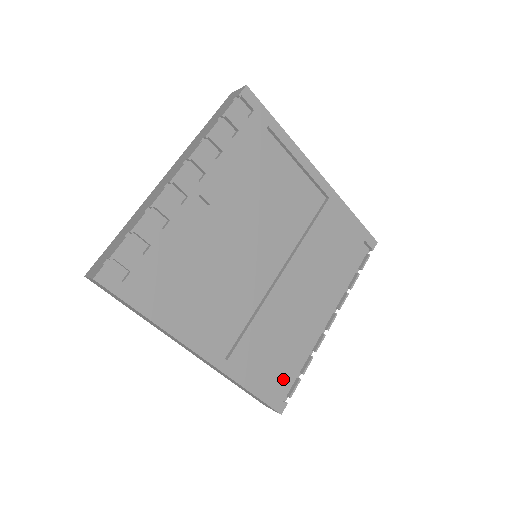
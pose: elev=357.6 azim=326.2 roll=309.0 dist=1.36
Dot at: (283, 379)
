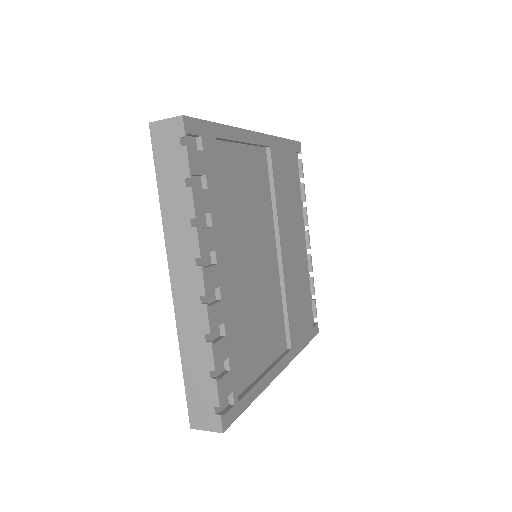
Dot at: (311, 313)
